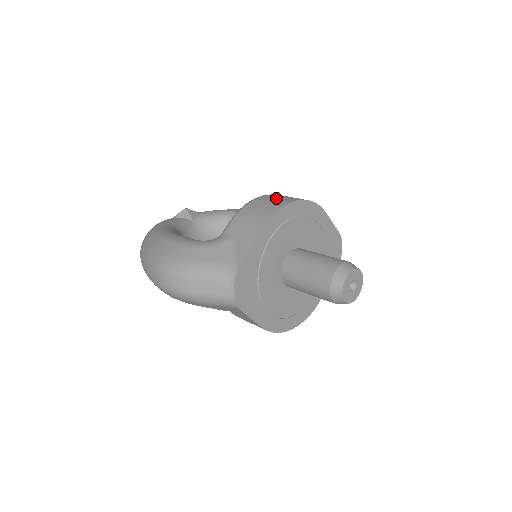
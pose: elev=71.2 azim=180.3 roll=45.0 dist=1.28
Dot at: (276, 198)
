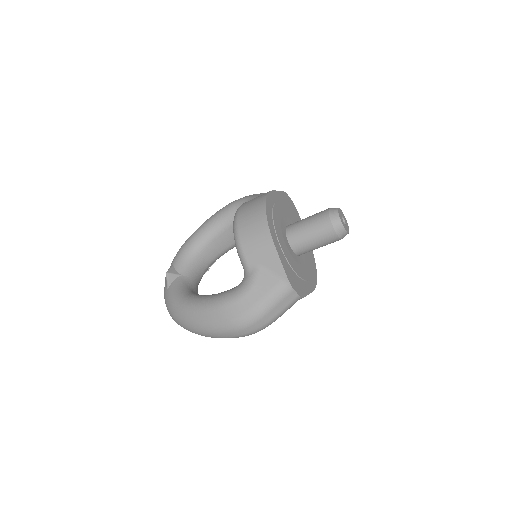
Dot at: (250, 216)
